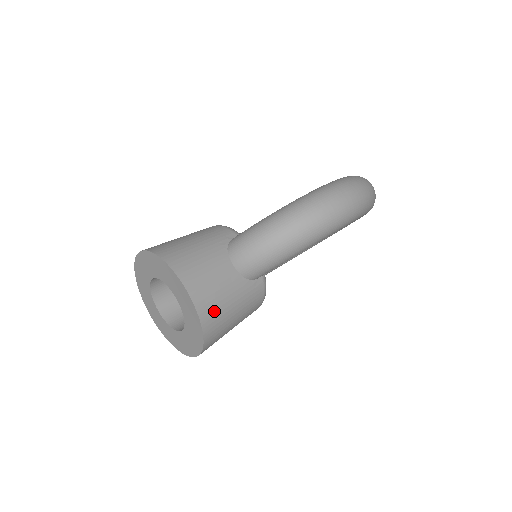
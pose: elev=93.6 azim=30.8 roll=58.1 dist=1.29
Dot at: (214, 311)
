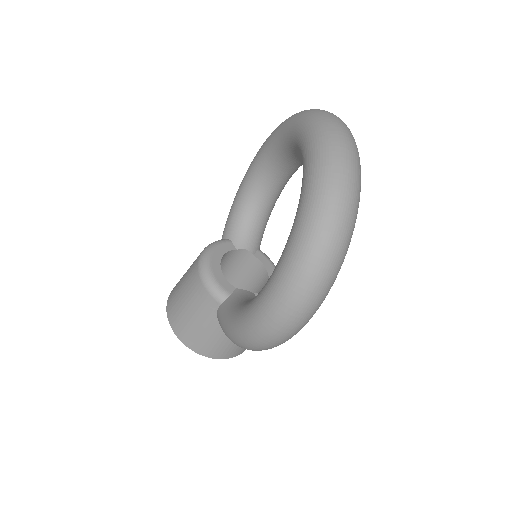
Dot at: (239, 349)
